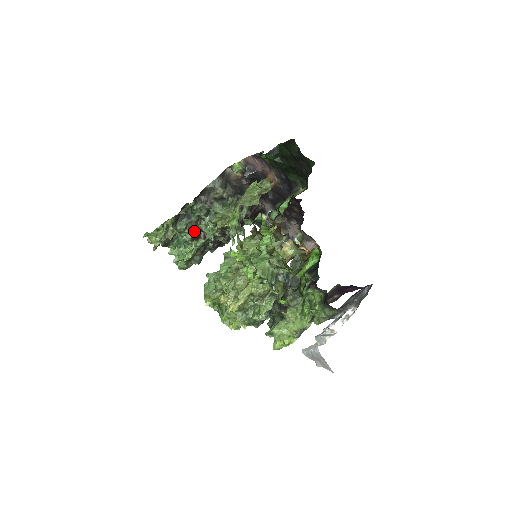
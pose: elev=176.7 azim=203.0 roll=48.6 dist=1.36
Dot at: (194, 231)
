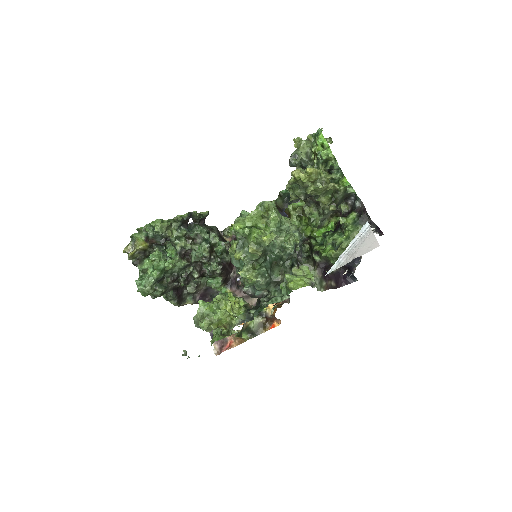
Dot at: (188, 244)
